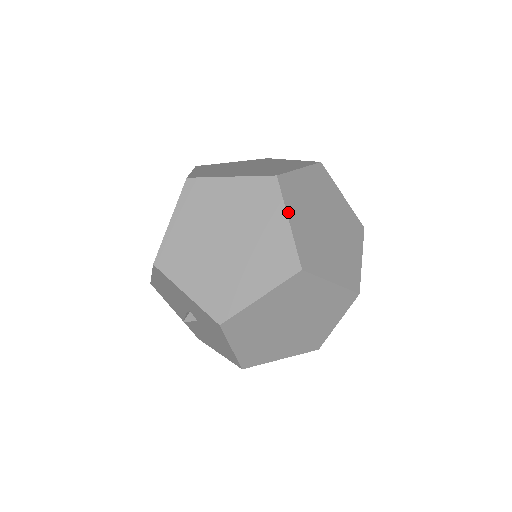
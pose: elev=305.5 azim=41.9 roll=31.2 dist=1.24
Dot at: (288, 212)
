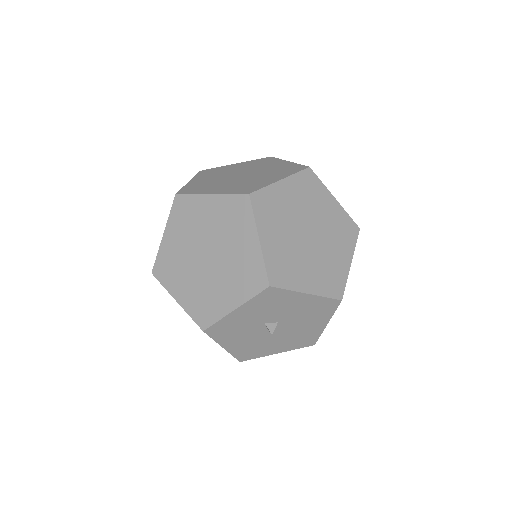
Dot at: (204, 194)
